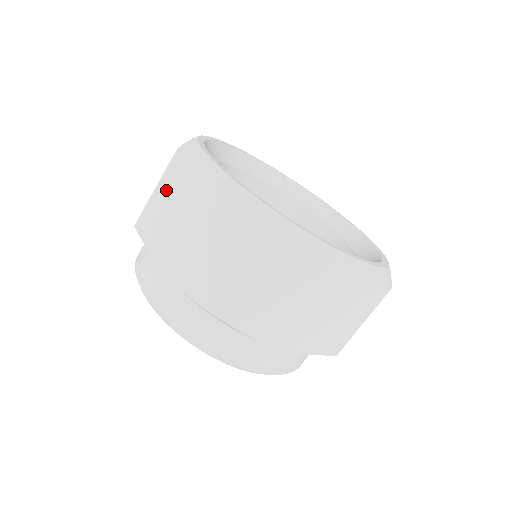
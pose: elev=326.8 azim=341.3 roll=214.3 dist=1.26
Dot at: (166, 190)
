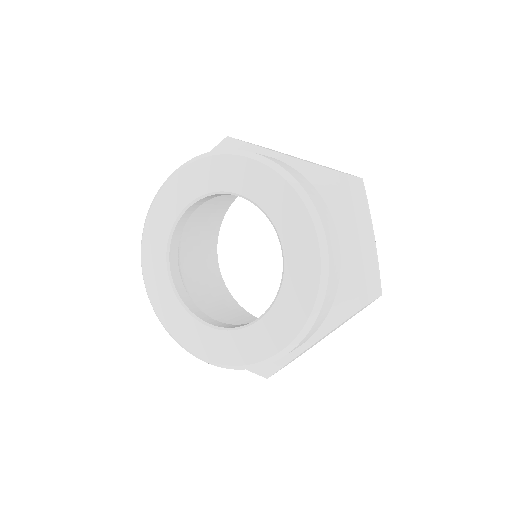
Dot at: occluded
